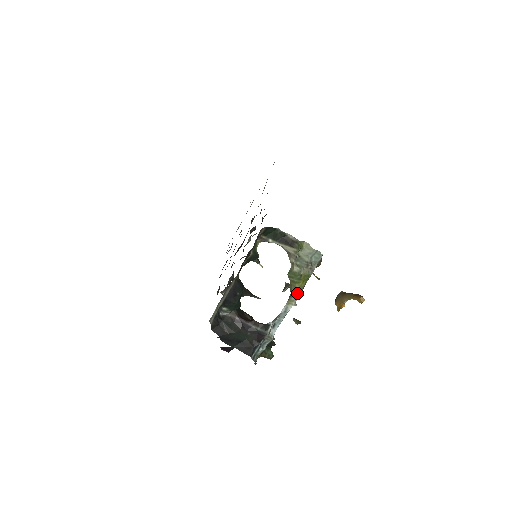
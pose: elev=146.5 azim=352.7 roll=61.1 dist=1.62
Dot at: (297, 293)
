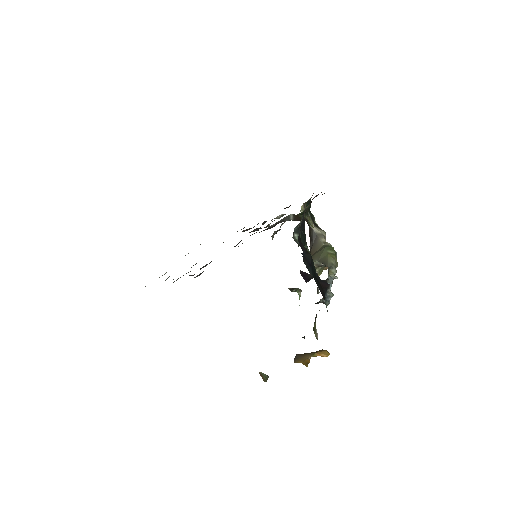
Dot at: (335, 267)
